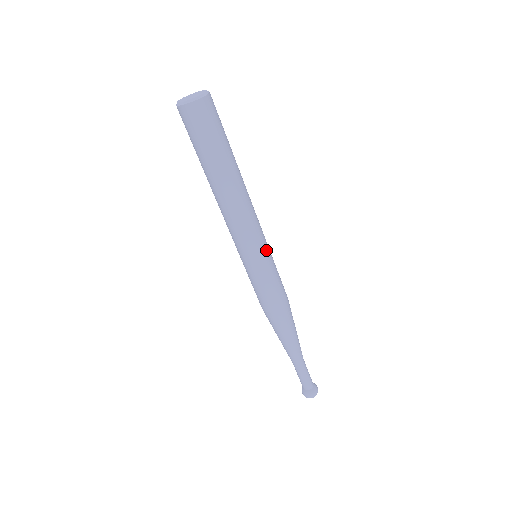
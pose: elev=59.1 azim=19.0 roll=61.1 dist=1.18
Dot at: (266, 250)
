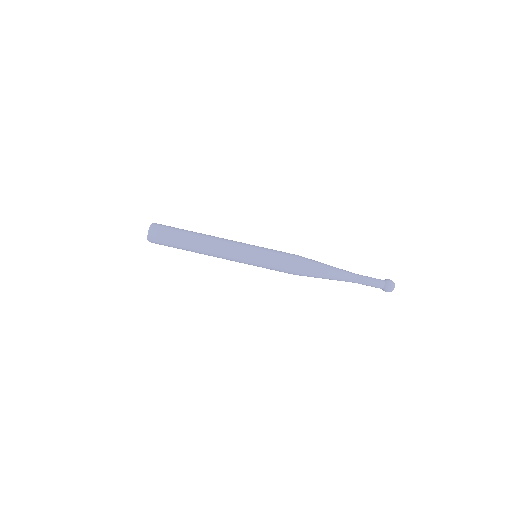
Dot at: (251, 254)
